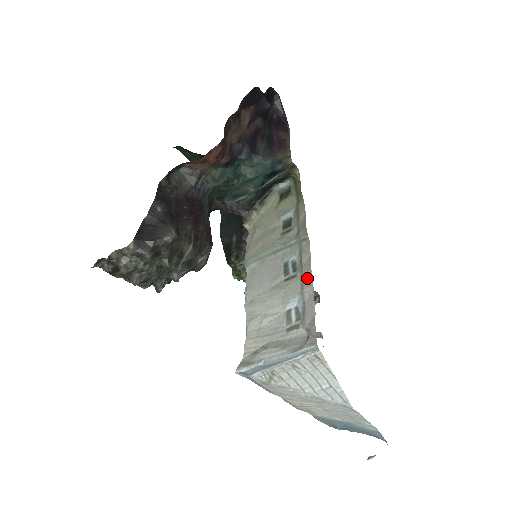
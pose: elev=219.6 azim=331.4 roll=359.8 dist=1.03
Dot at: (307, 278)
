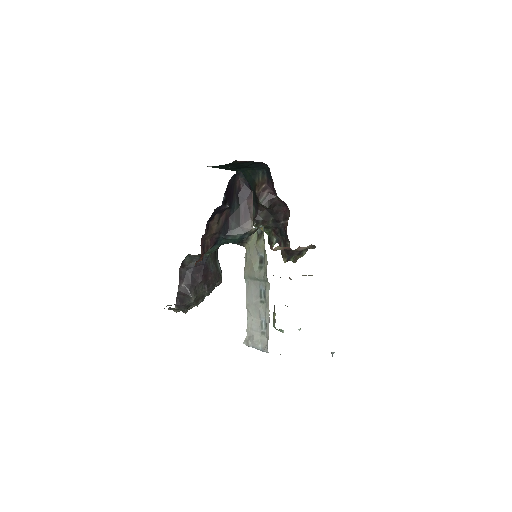
Dot at: (268, 309)
